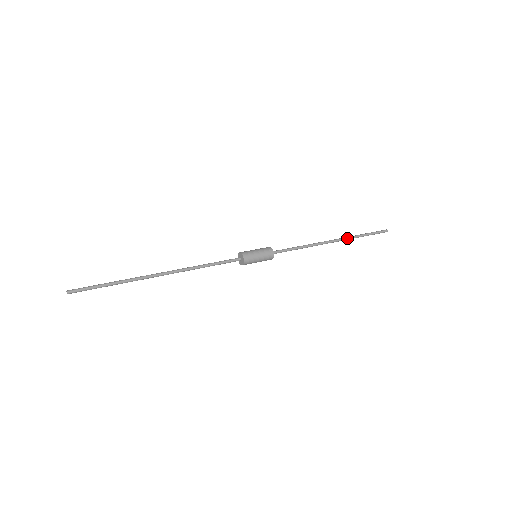
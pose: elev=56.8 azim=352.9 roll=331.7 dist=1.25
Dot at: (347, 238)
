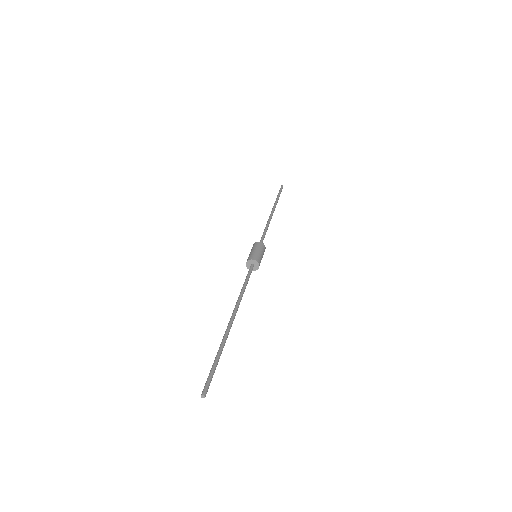
Dot at: occluded
